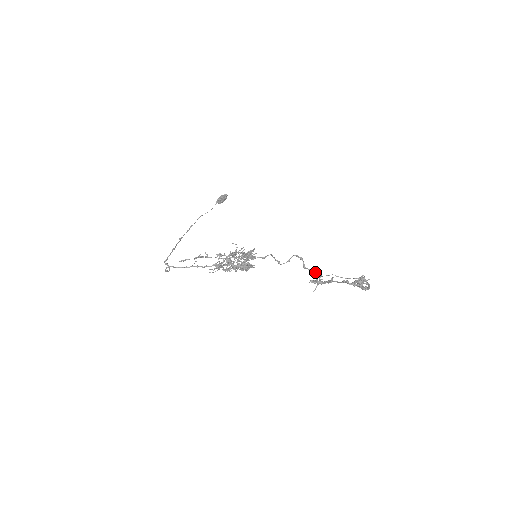
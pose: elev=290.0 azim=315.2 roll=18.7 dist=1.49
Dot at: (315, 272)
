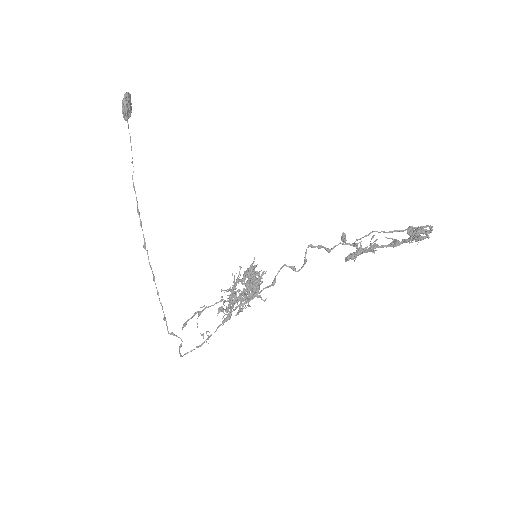
Dot at: (345, 242)
